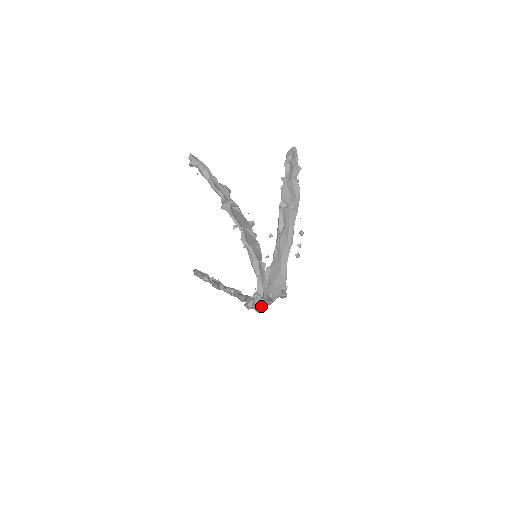
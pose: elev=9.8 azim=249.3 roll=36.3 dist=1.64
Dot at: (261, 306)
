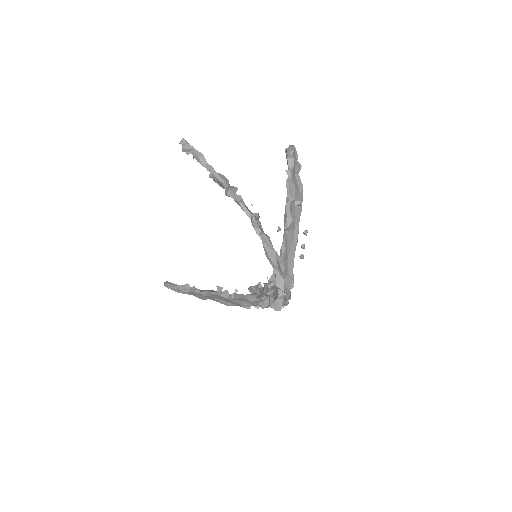
Dot at: (280, 303)
